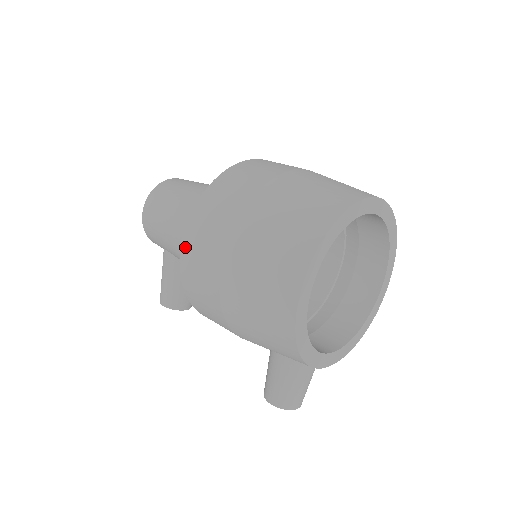
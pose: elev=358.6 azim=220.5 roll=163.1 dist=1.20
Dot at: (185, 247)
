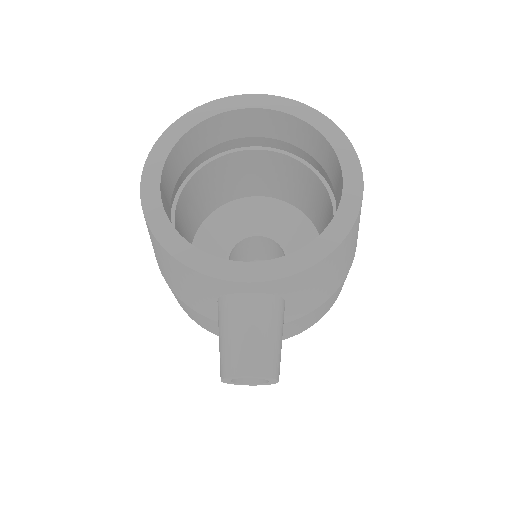
Dot at: occluded
